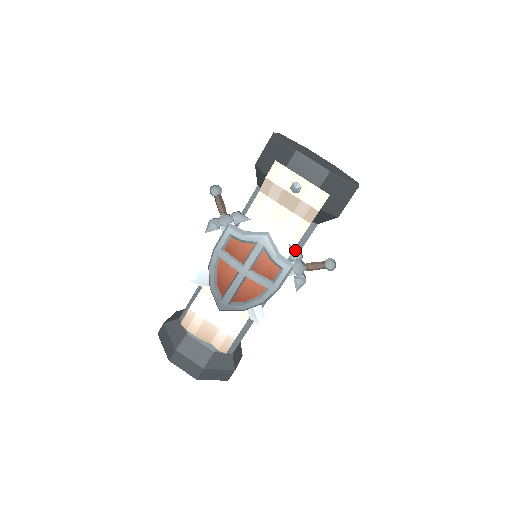
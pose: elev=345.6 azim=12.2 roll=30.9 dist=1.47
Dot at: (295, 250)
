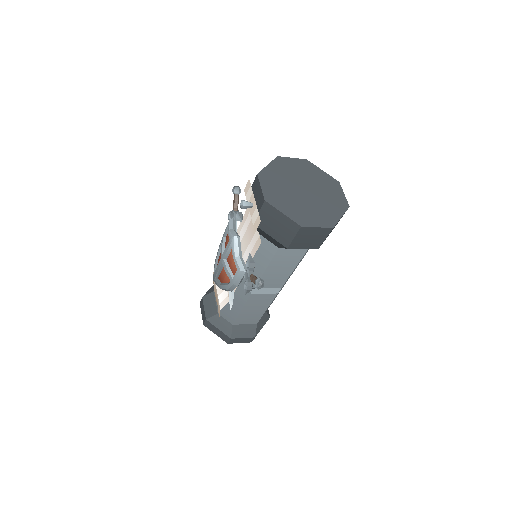
Dot at: (249, 259)
